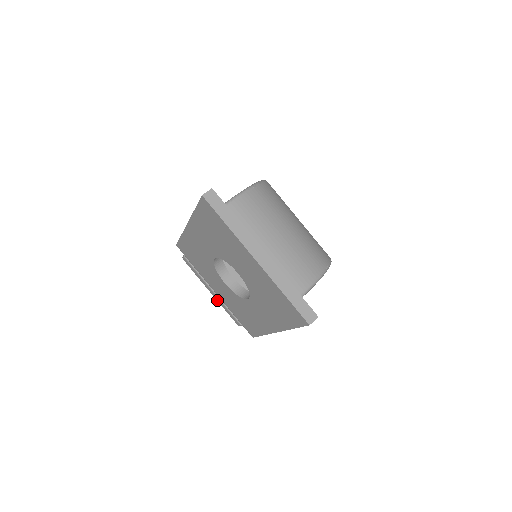
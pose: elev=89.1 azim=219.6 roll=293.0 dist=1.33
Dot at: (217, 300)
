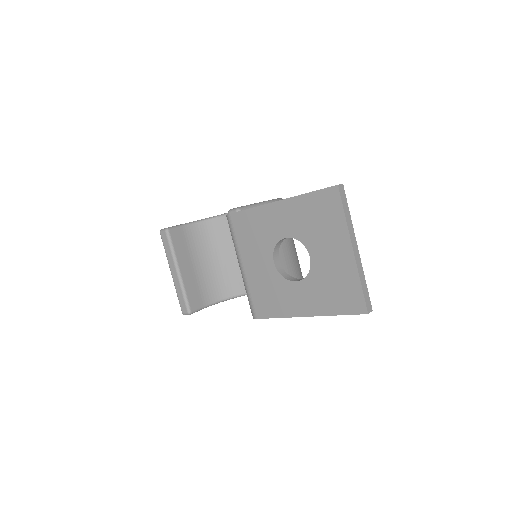
Dot at: (175, 283)
